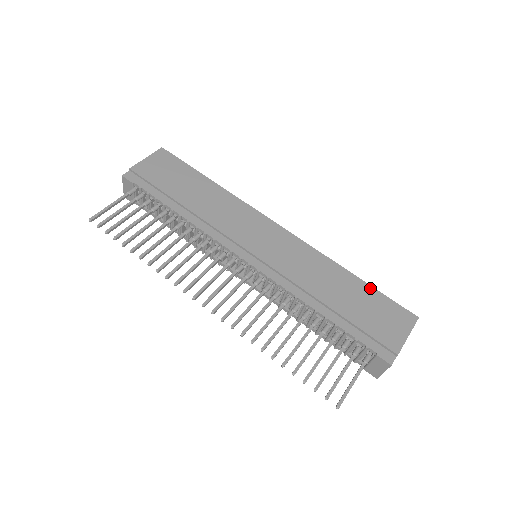
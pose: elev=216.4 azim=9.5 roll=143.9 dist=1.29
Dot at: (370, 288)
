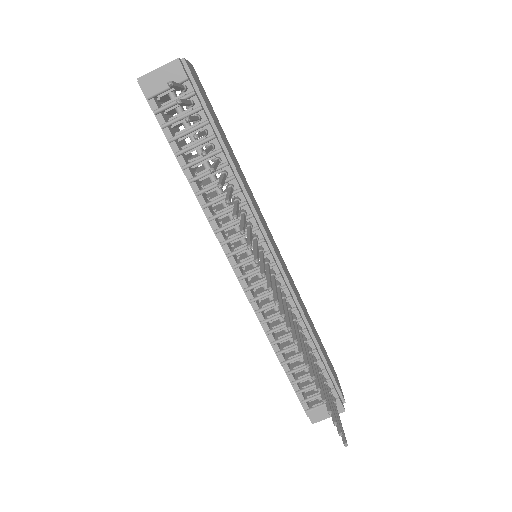
Dot at: occluded
